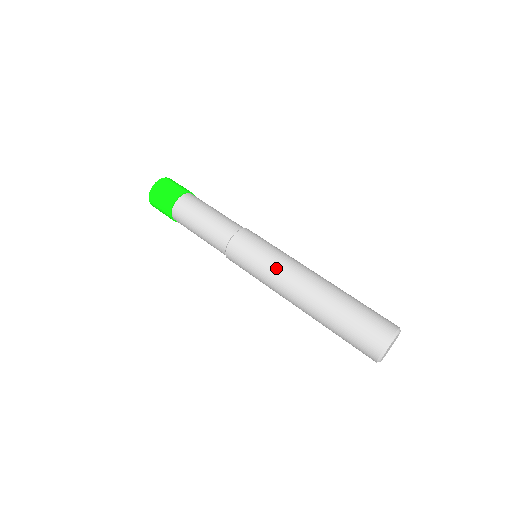
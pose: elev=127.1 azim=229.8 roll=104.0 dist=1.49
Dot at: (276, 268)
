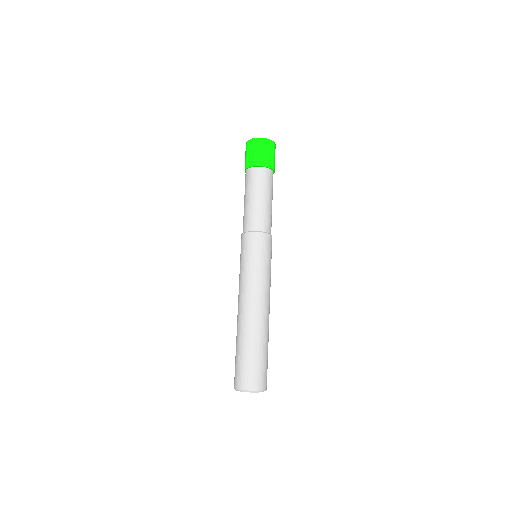
Dot at: (240, 281)
